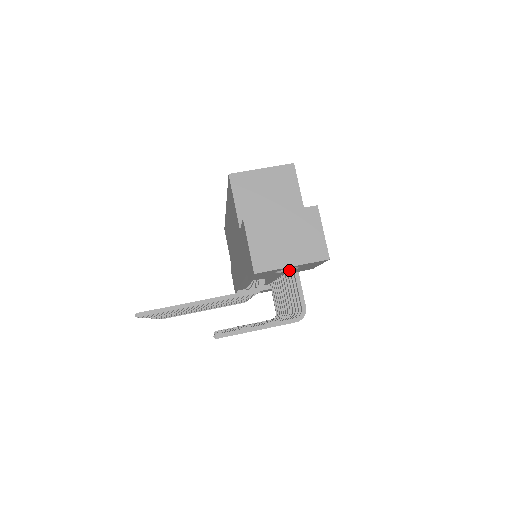
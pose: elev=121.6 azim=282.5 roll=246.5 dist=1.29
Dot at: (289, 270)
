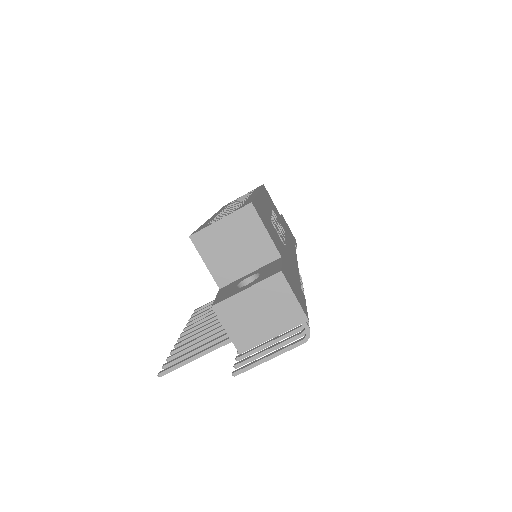
Dot at: occluded
